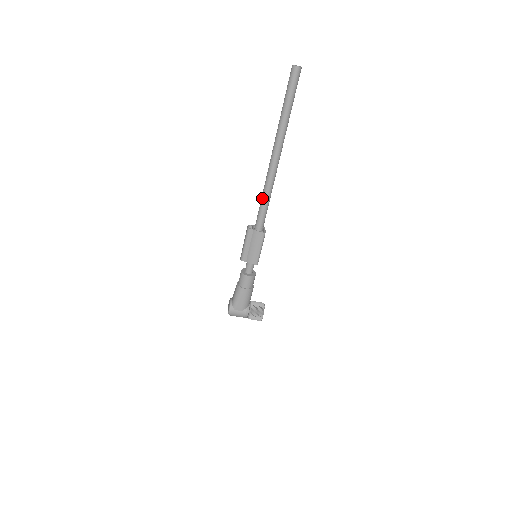
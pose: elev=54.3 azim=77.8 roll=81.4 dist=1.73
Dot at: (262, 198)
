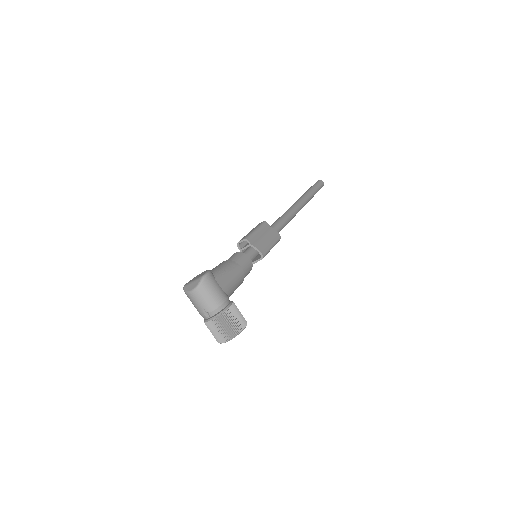
Dot at: (282, 216)
